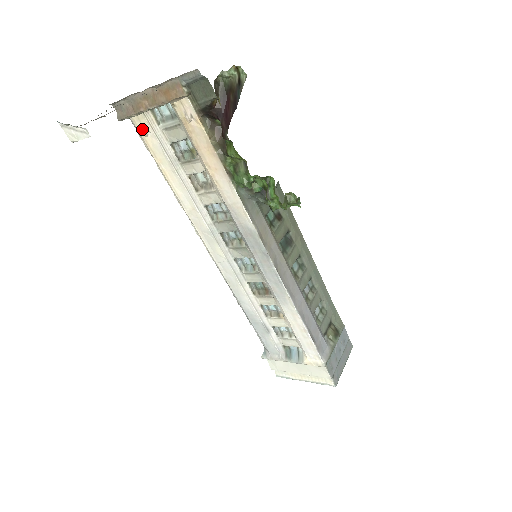
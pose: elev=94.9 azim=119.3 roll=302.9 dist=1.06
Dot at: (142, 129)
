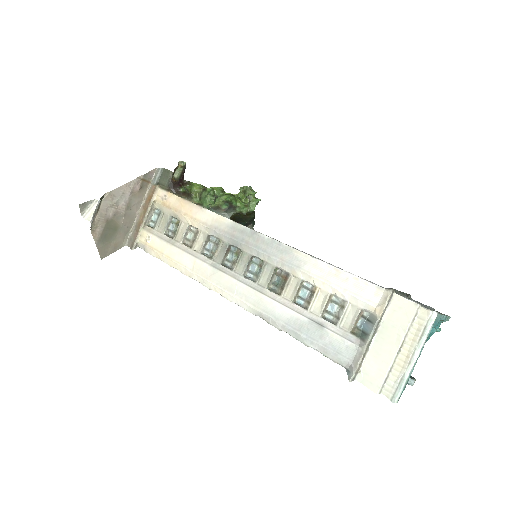
Dot at: (145, 240)
